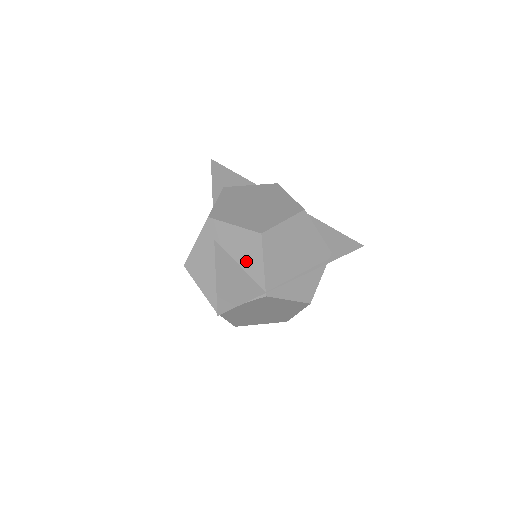
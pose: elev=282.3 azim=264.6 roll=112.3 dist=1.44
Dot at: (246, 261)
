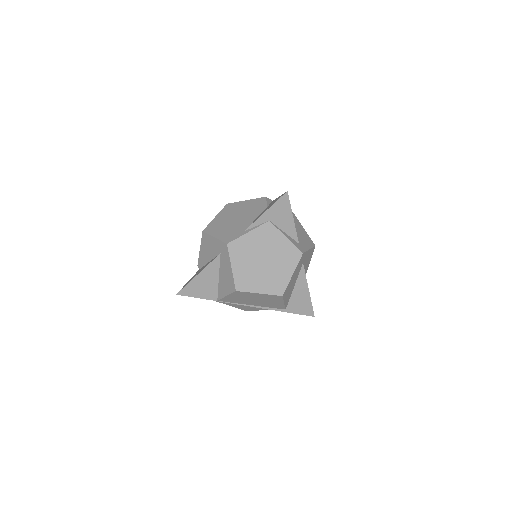
Dot at: (222, 282)
